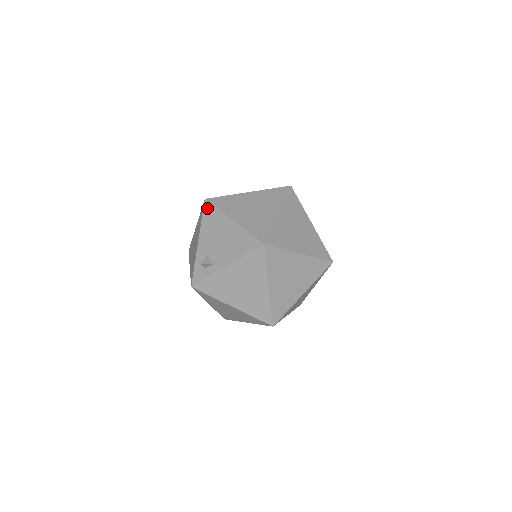
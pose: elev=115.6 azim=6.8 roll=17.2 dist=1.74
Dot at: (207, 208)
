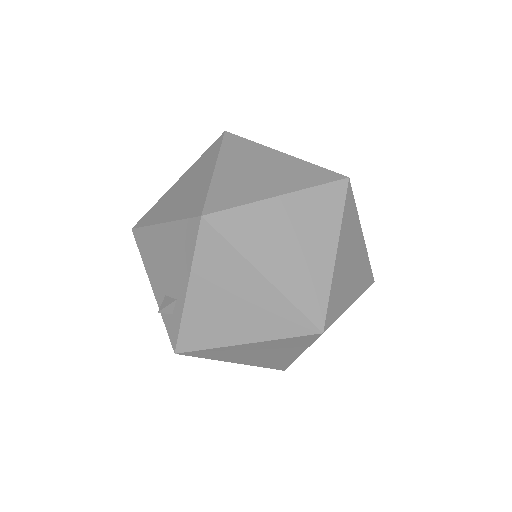
Dot at: (137, 237)
